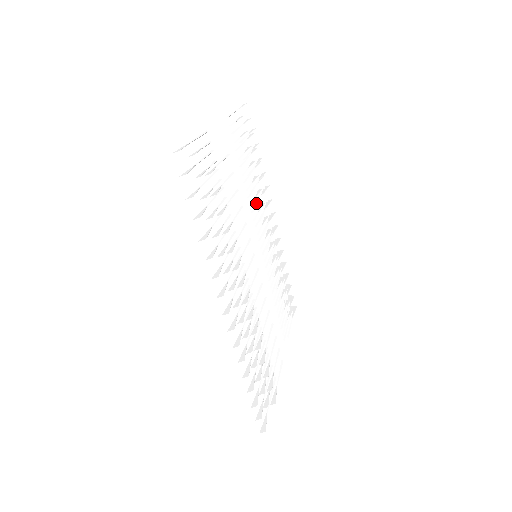
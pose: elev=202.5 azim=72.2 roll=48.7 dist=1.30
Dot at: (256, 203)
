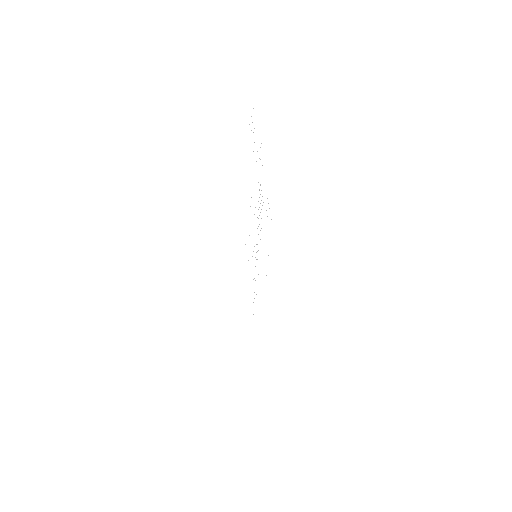
Dot at: occluded
